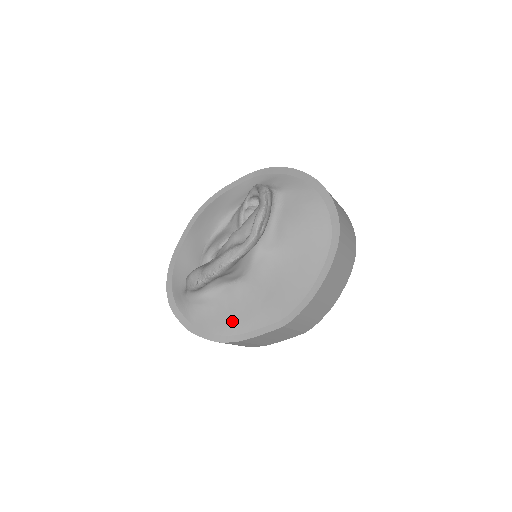
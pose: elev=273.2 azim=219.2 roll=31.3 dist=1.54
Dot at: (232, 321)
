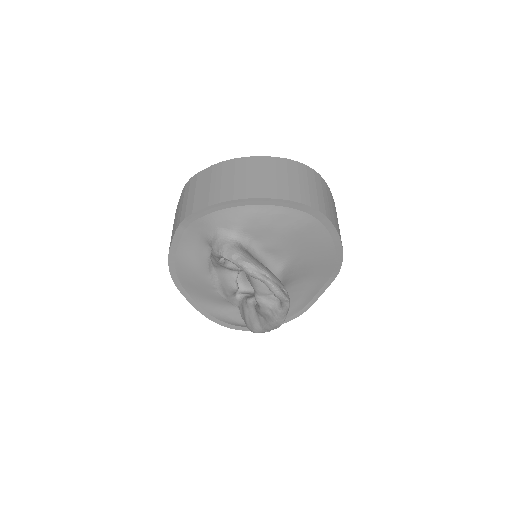
Dot at: (298, 303)
